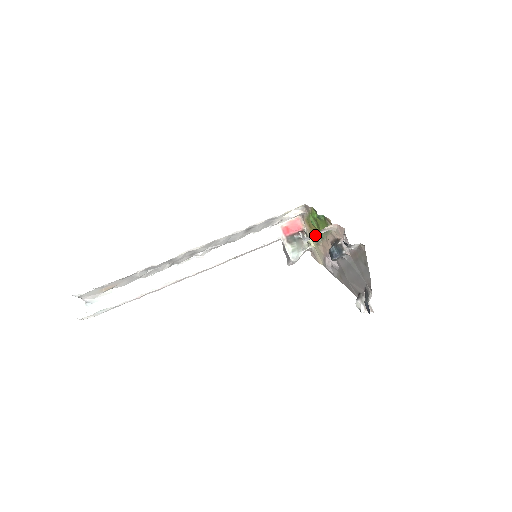
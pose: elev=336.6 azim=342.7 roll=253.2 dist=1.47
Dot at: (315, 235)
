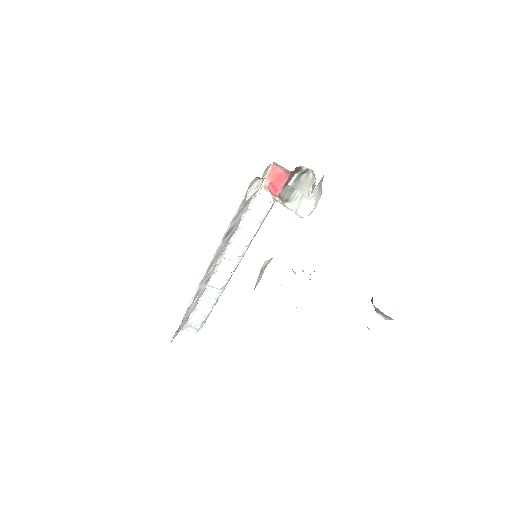
Dot at: (264, 268)
